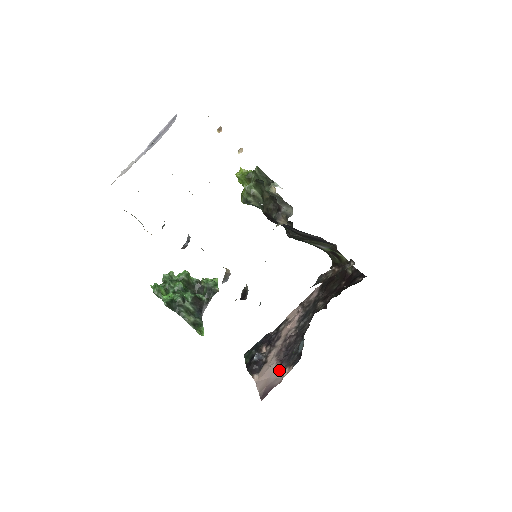
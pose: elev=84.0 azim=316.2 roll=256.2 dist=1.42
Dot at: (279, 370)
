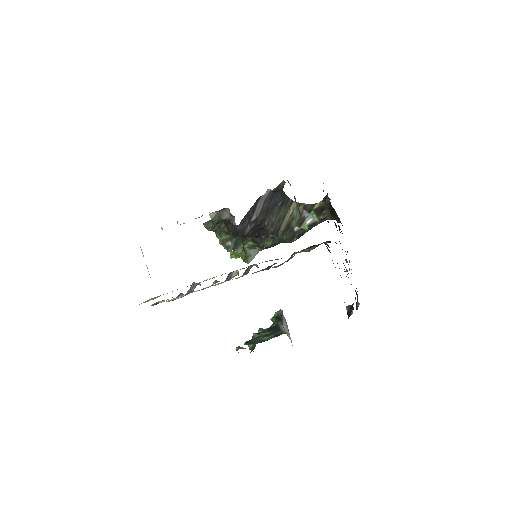
Dot at: occluded
